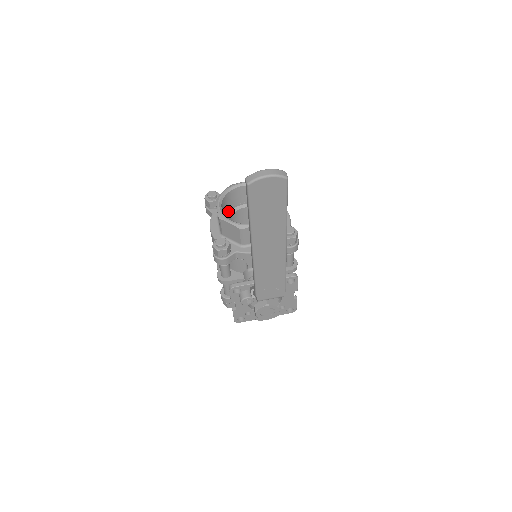
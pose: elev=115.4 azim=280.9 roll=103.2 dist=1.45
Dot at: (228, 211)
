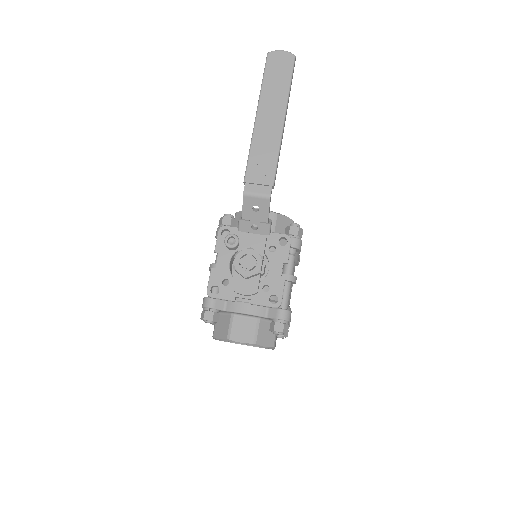
Dot at: occluded
